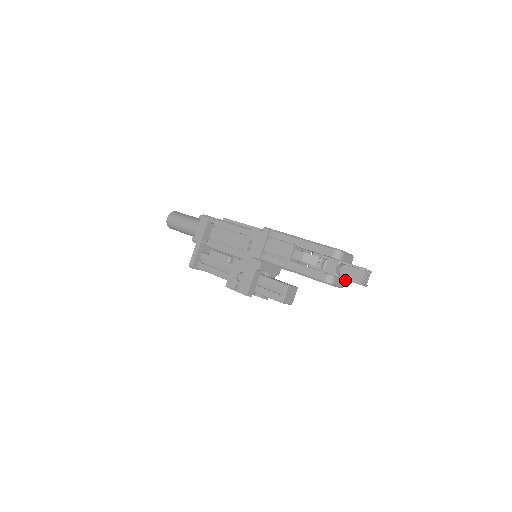
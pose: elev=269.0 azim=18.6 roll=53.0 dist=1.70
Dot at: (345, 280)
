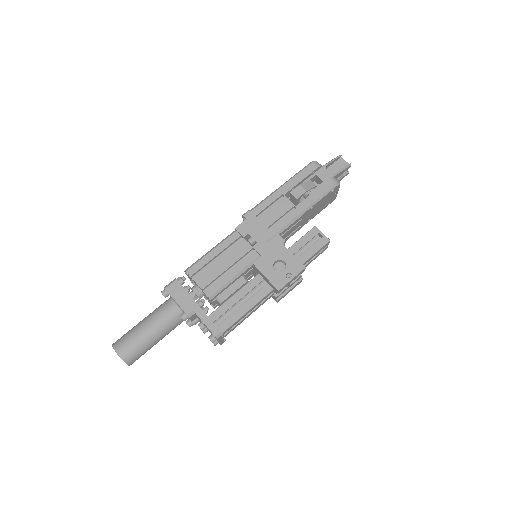
Dot at: occluded
